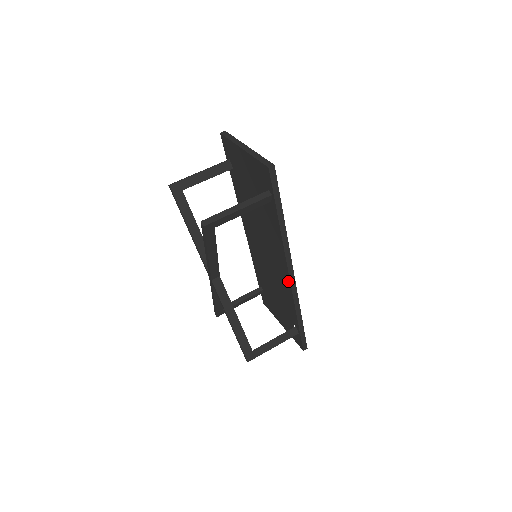
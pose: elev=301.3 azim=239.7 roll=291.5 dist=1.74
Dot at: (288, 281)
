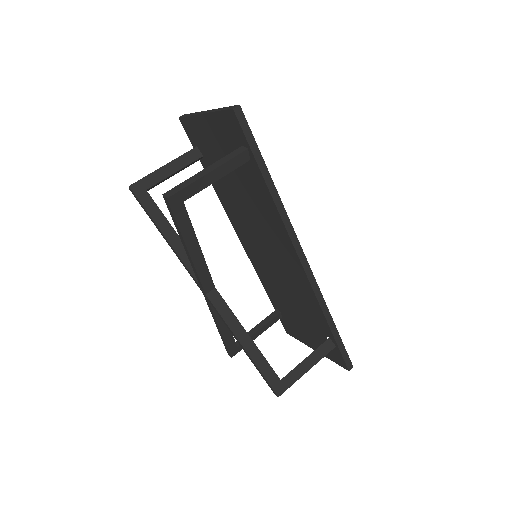
Dot at: (301, 271)
